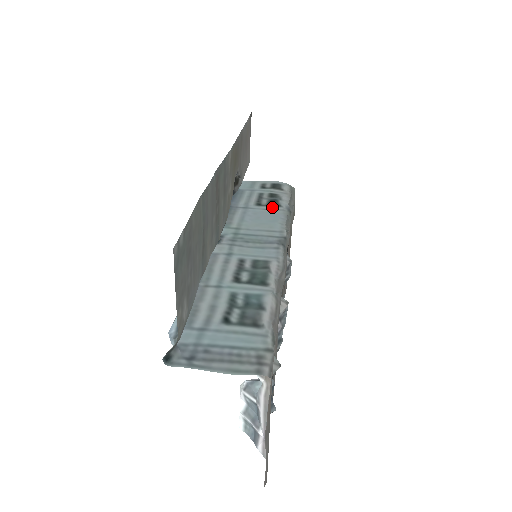
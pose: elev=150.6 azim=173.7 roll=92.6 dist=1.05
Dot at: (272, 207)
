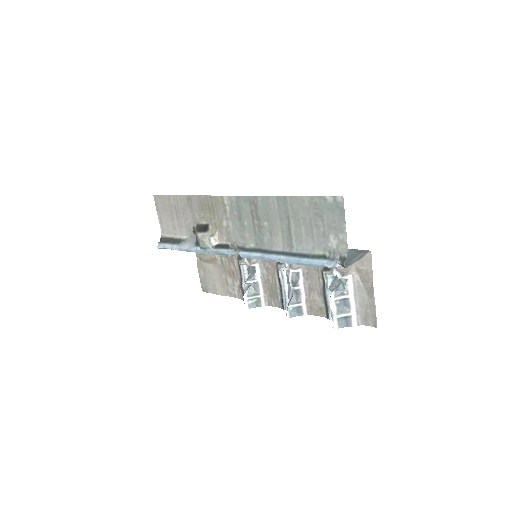
Dot at: occluded
